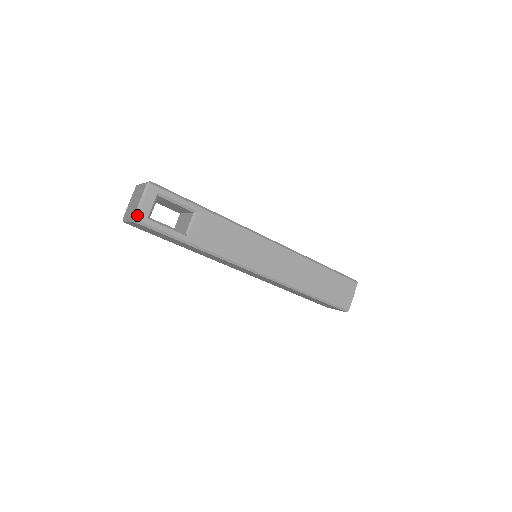
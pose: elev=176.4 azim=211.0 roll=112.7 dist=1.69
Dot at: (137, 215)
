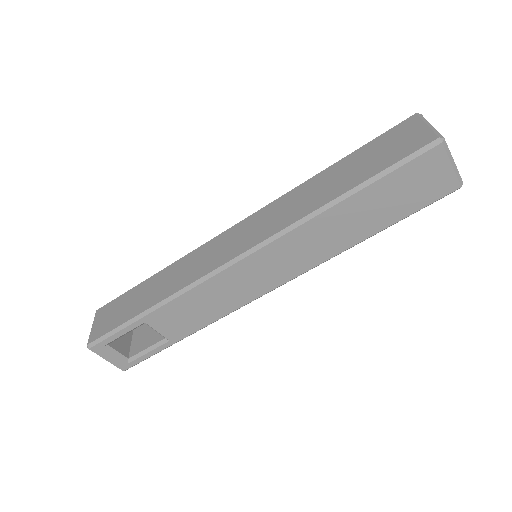
Dot at: occluded
